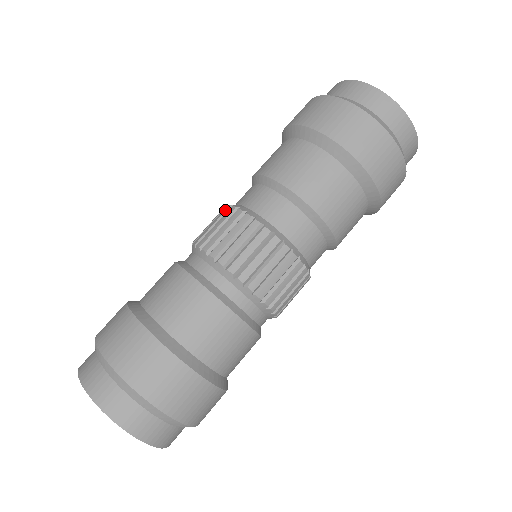
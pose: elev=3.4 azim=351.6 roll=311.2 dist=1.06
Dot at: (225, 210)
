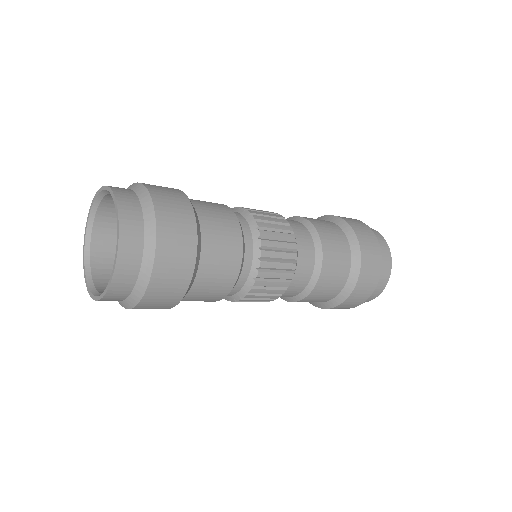
Dot at: (275, 213)
